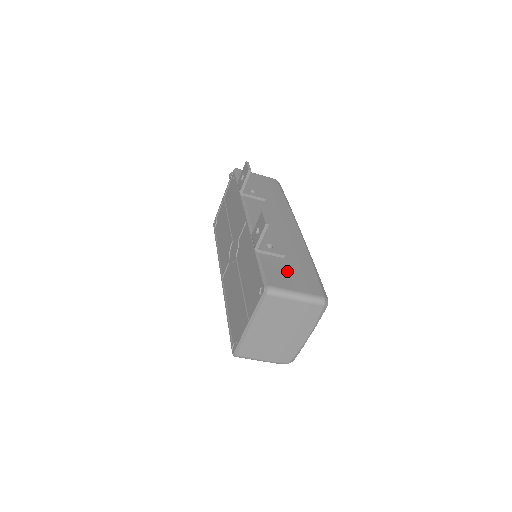
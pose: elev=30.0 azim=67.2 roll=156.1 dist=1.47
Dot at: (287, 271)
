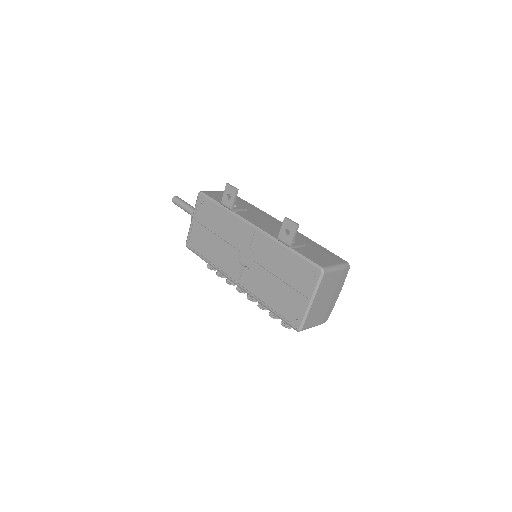
Dot at: (317, 254)
